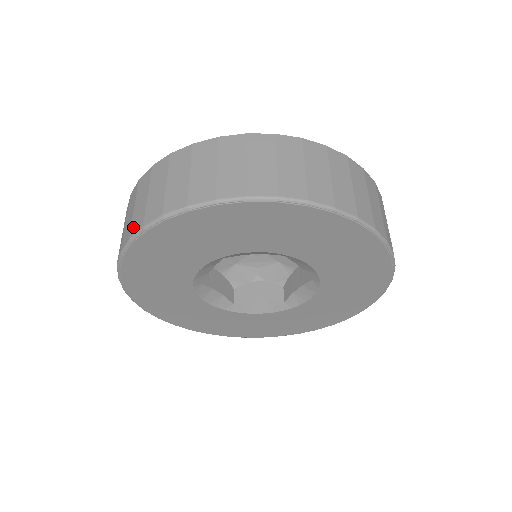
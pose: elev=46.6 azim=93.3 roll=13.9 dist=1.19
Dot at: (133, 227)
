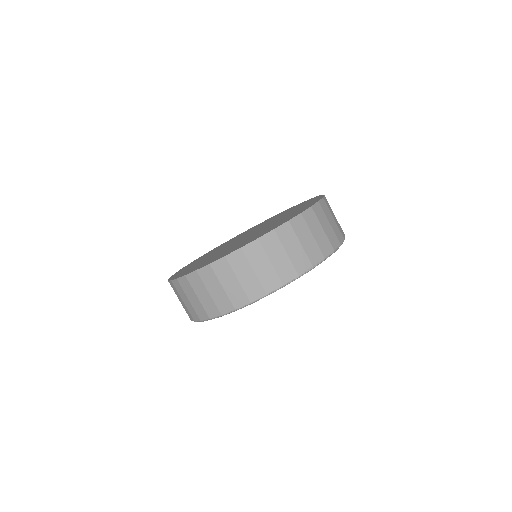
Dot at: occluded
